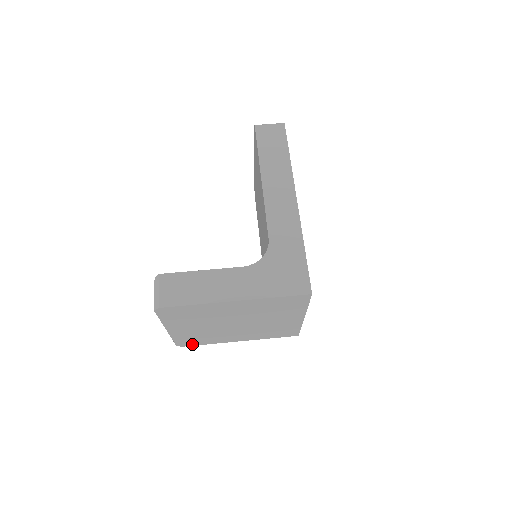
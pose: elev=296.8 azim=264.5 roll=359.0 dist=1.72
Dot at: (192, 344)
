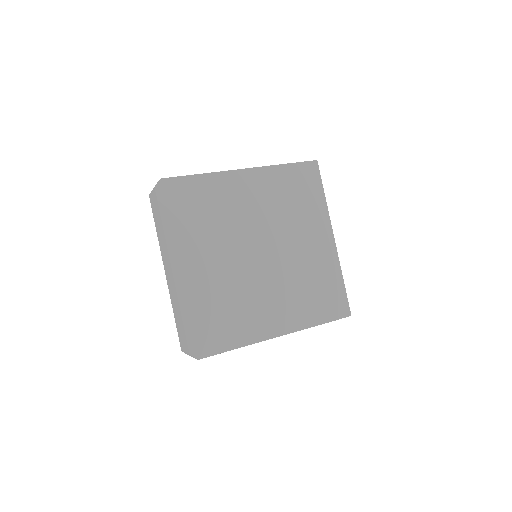
Dot at: (212, 347)
